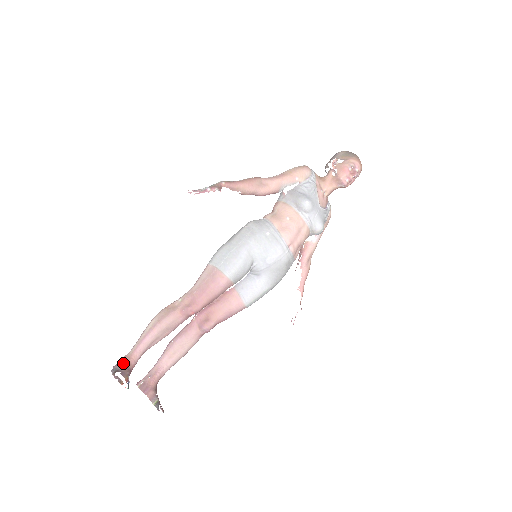
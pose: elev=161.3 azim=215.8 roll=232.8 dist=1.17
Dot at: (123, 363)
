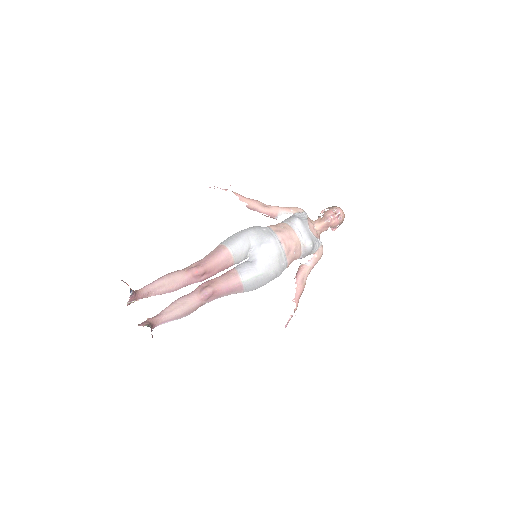
Dot at: occluded
